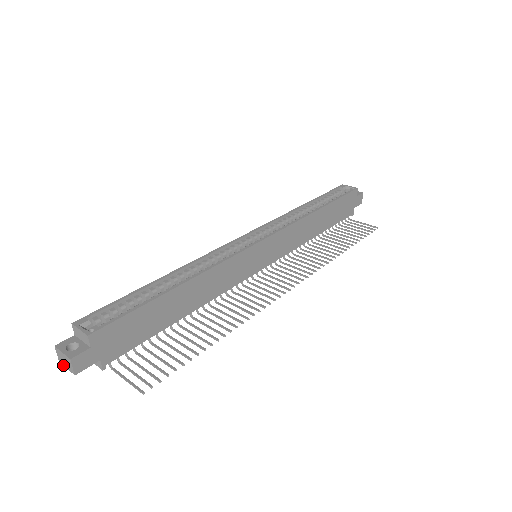
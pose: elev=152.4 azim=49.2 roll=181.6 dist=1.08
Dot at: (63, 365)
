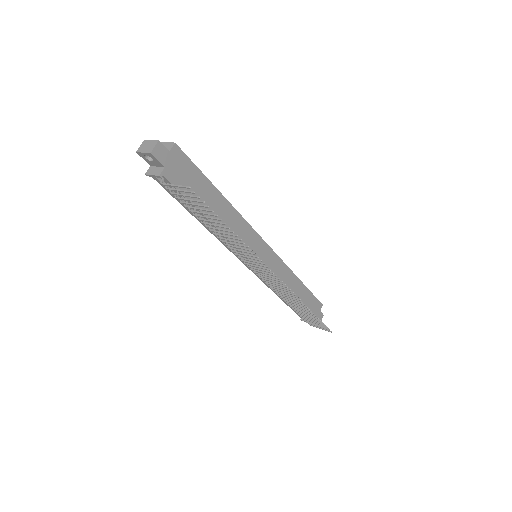
Dot at: (140, 152)
